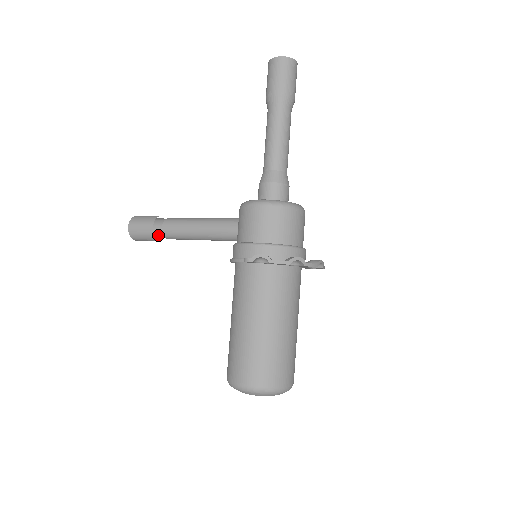
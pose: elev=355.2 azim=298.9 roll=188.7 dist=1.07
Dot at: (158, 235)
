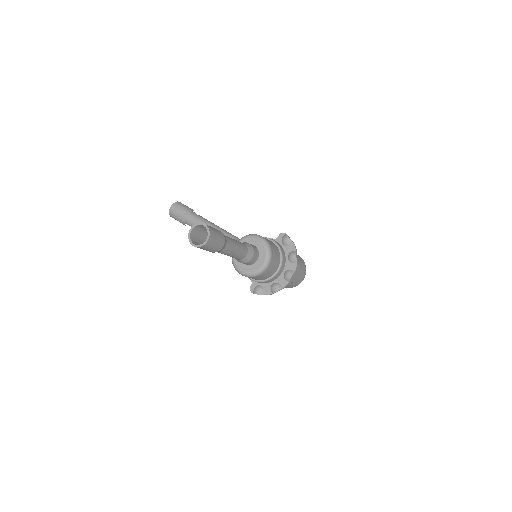
Dot at: occluded
